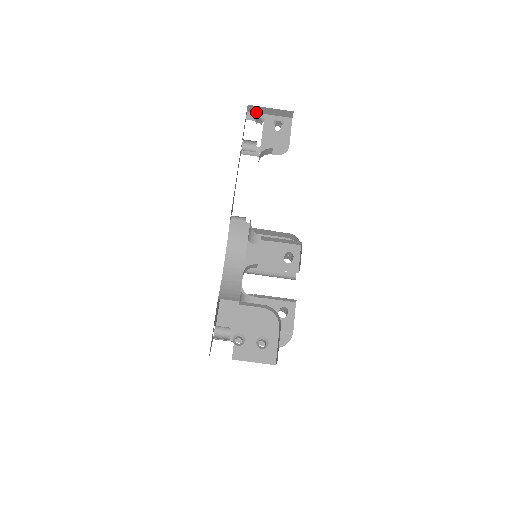
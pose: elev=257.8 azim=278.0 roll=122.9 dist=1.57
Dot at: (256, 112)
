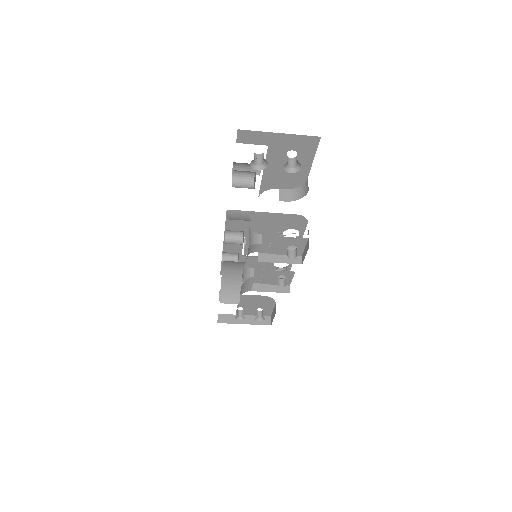
Dot at: (254, 131)
